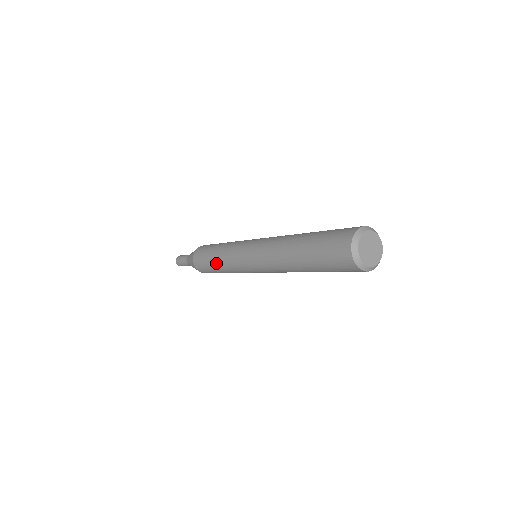
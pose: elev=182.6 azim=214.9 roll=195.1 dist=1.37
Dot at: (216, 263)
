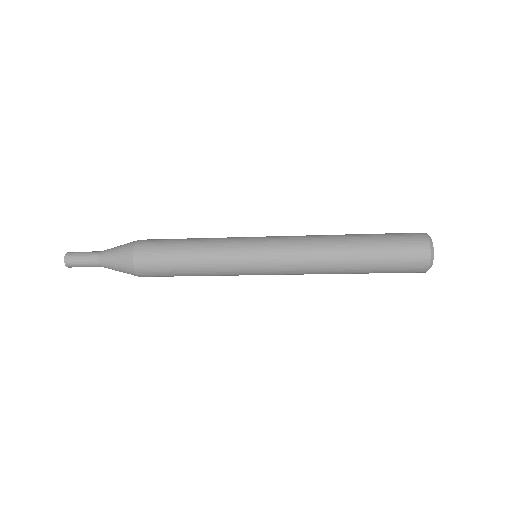
Dot at: (193, 253)
